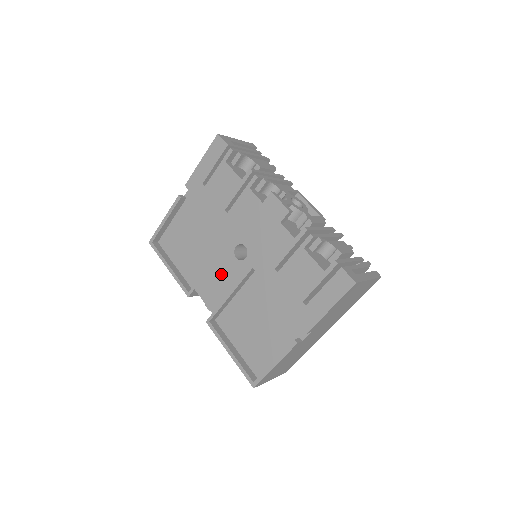
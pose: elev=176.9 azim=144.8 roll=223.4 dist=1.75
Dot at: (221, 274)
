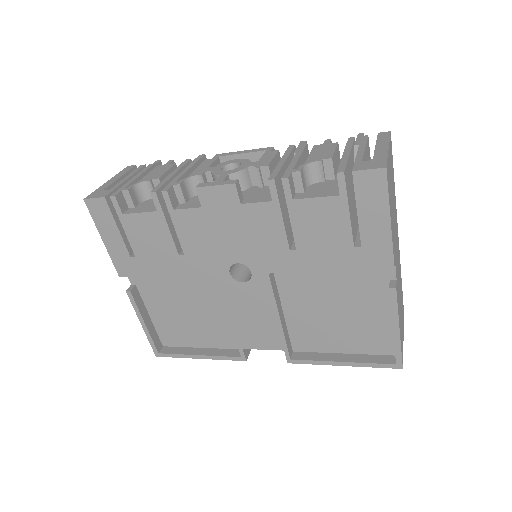
Dot at: (248, 311)
